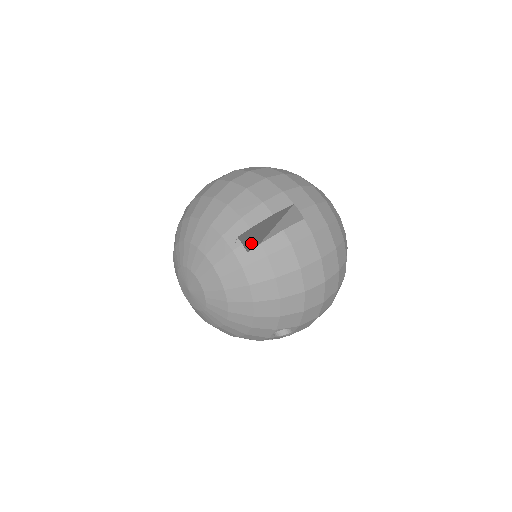
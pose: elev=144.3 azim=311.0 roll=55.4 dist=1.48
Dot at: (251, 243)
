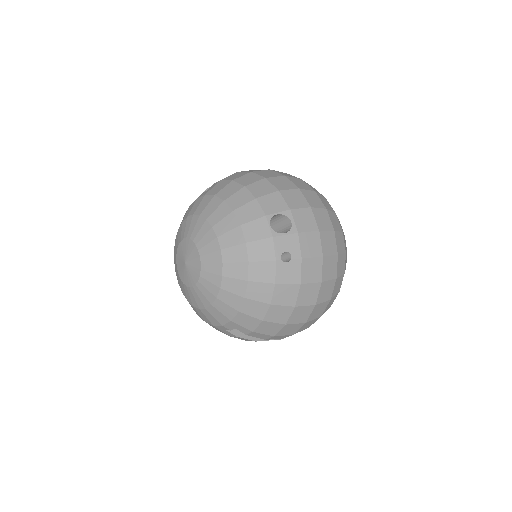
Dot at: occluded
